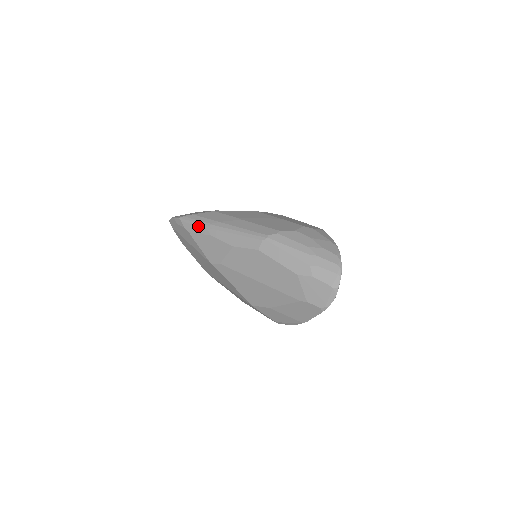
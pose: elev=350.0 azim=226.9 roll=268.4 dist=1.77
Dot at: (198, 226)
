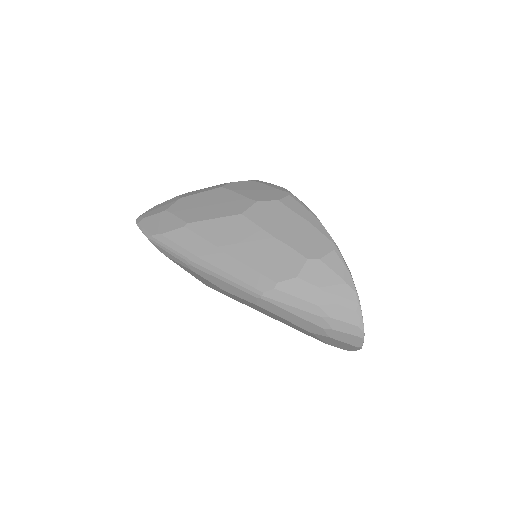
Dot at: (173, 256)
